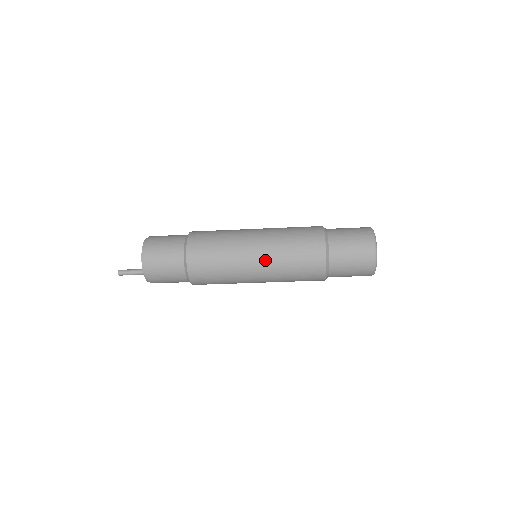
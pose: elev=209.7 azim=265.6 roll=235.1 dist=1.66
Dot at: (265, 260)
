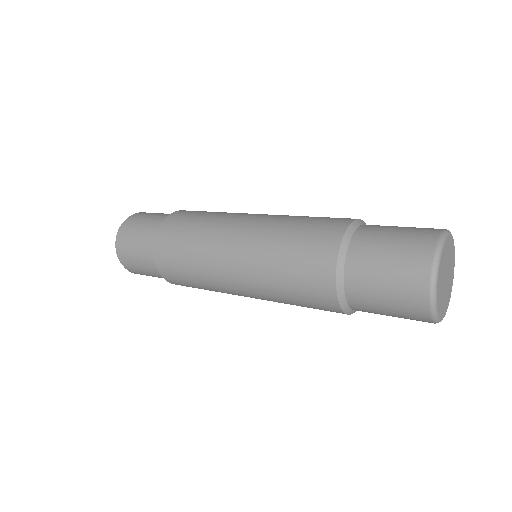
Dot at: occluded
